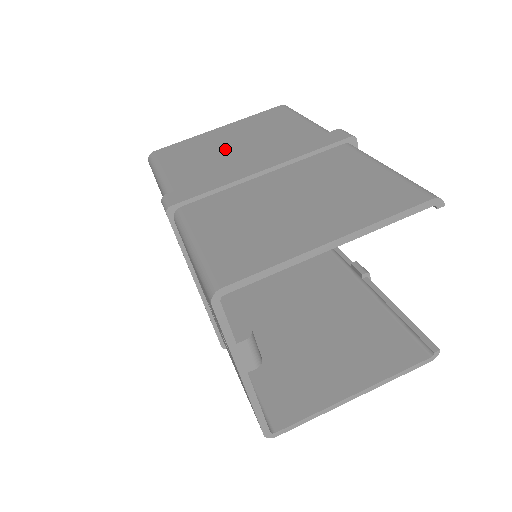
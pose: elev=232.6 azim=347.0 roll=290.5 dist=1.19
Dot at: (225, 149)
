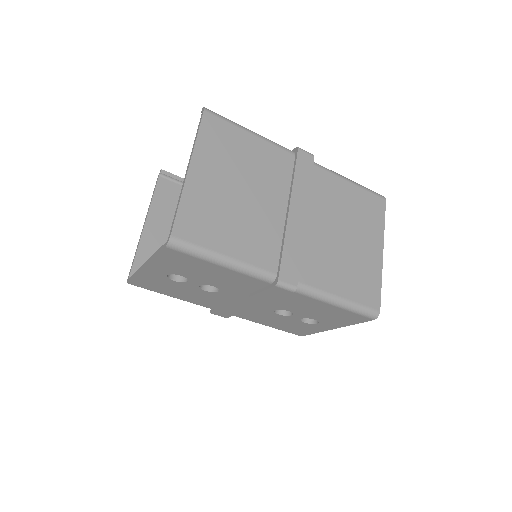
Dot at: (241, 202)
